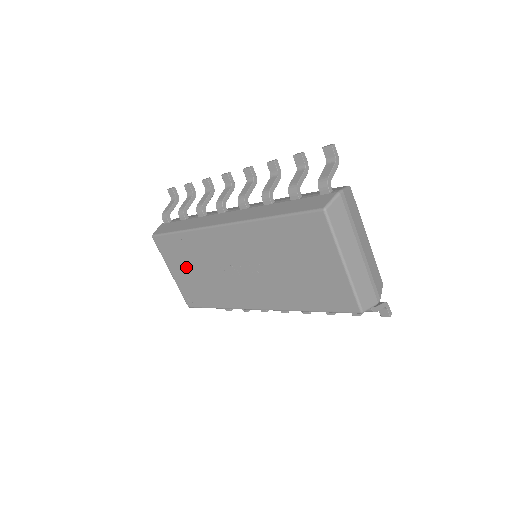
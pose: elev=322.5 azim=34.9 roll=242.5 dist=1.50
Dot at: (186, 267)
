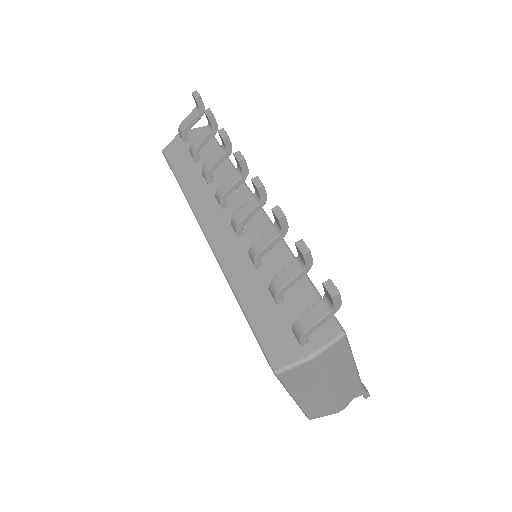
Dot at: occluded
